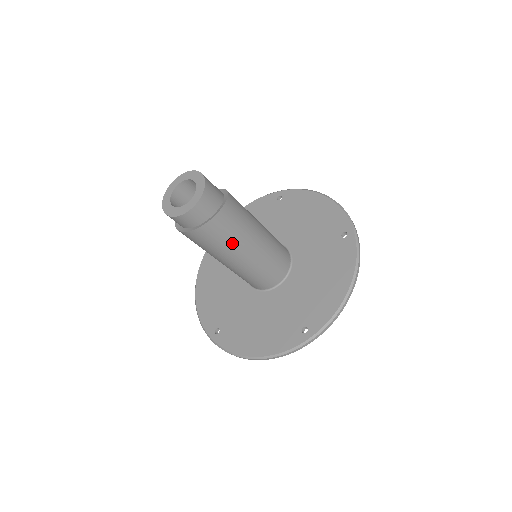
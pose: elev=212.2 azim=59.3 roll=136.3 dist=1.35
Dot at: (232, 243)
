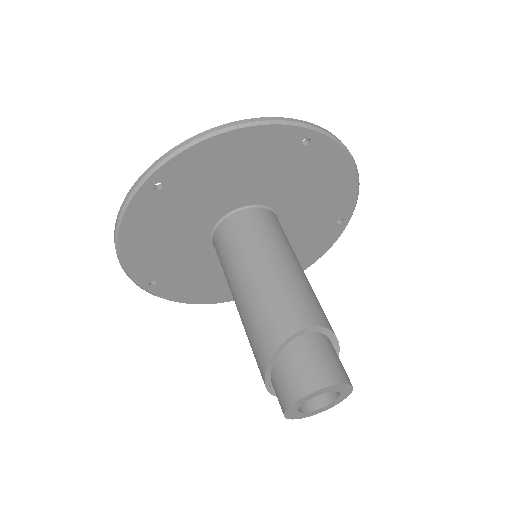
Dot at: occluded
